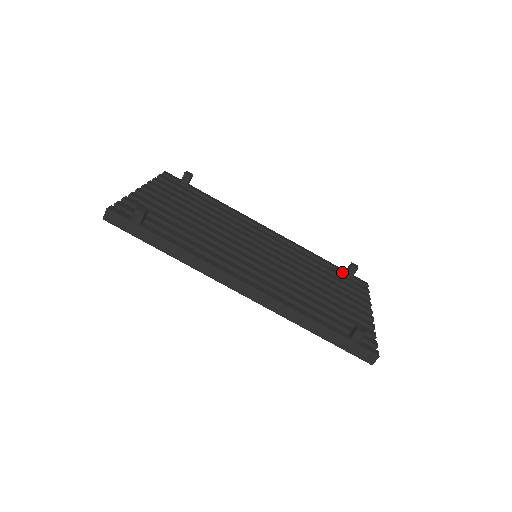
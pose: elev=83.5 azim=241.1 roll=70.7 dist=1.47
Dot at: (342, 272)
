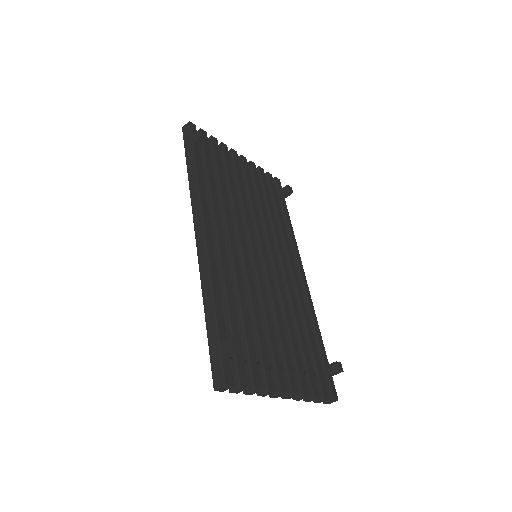
Dot at: (323, 361)
